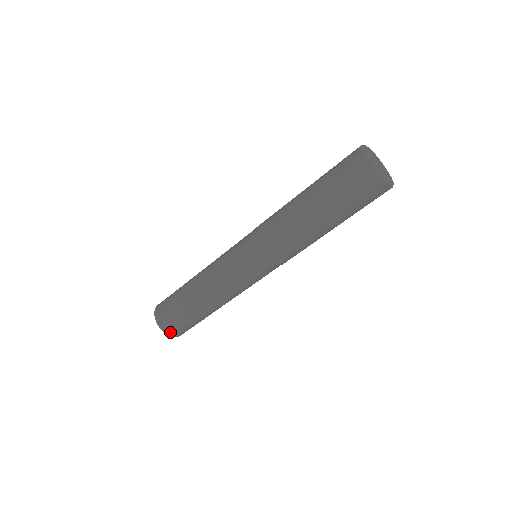
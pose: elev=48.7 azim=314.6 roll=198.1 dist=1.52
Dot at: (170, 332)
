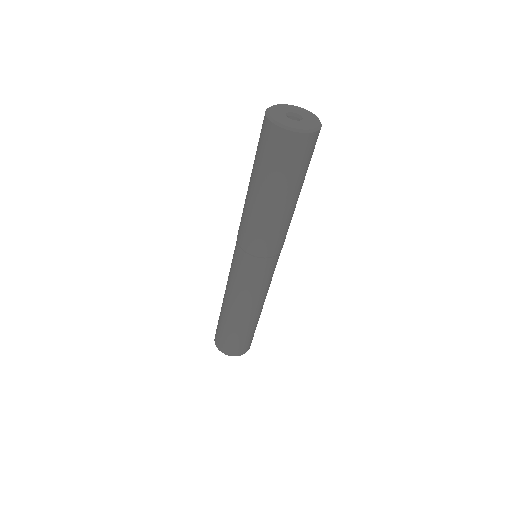
Dot at: (234, 353)
